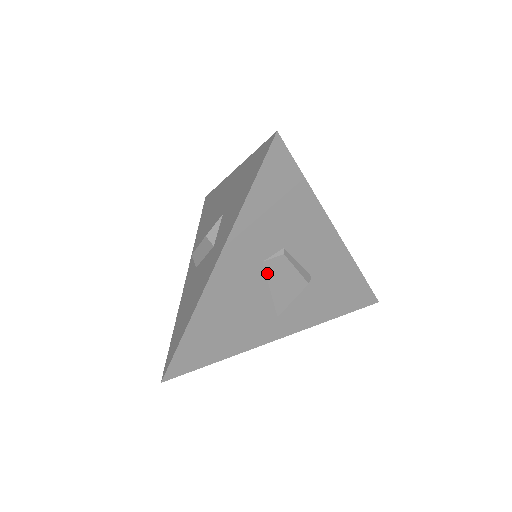
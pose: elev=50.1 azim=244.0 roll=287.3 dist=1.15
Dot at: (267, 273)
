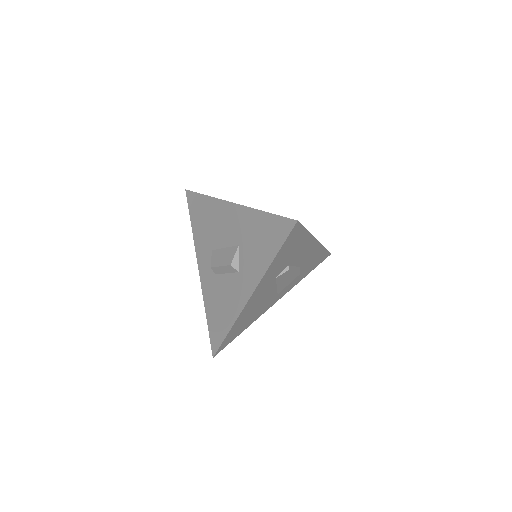
Dot at: (277, 281)
